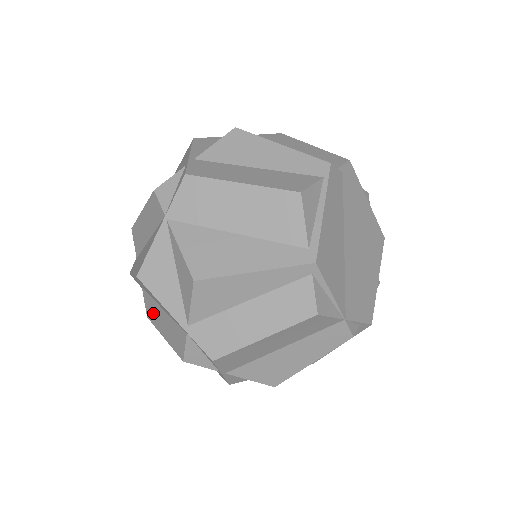
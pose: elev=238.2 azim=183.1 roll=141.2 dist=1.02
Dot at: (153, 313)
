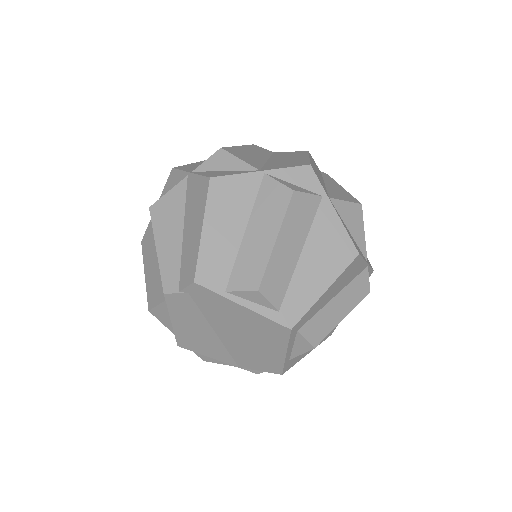
Dot at: occluded
